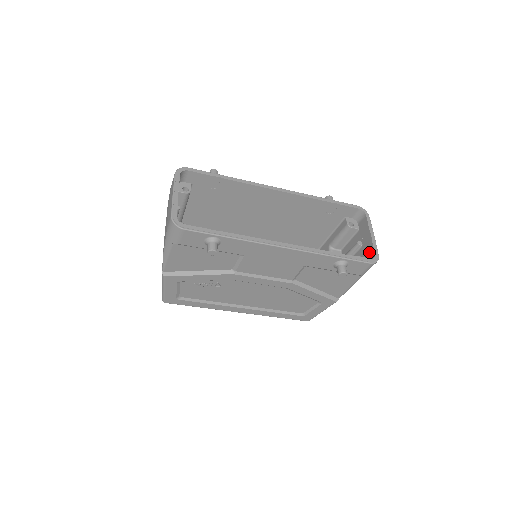
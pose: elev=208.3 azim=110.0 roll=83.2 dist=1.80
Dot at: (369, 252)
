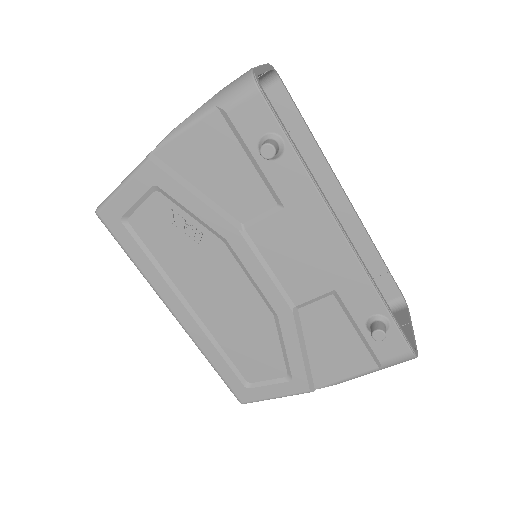
Dot at: occluded
